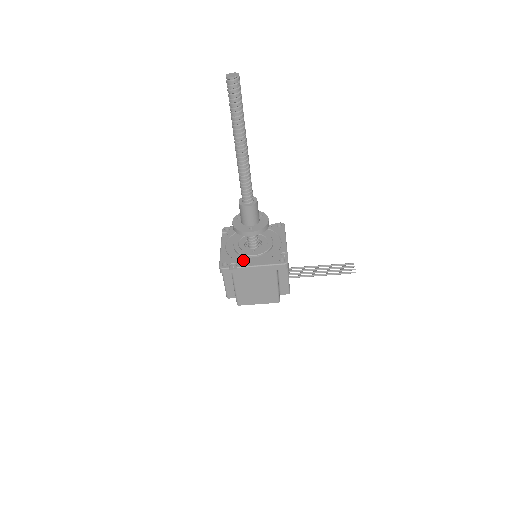
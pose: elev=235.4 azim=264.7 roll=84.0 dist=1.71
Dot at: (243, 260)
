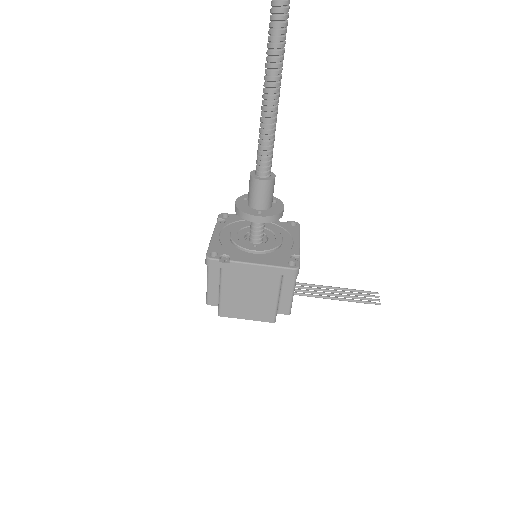
Dot at: (239, 254)
